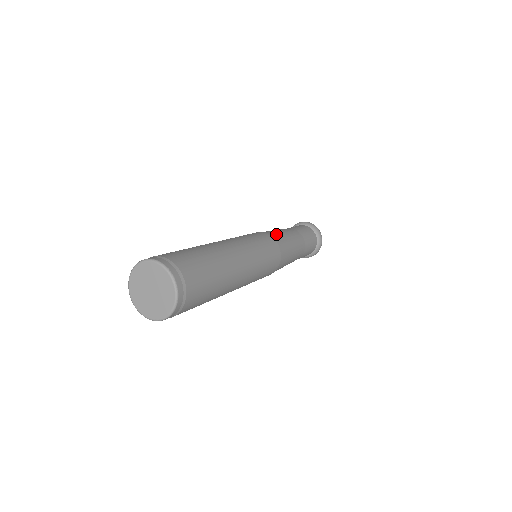
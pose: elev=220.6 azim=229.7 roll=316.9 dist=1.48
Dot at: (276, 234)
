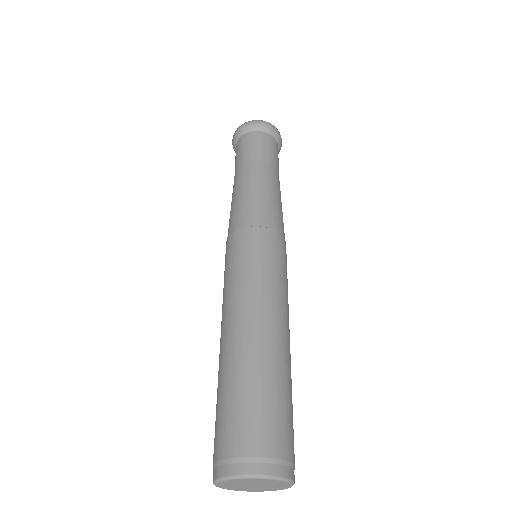
Dot at: (283, 223)
